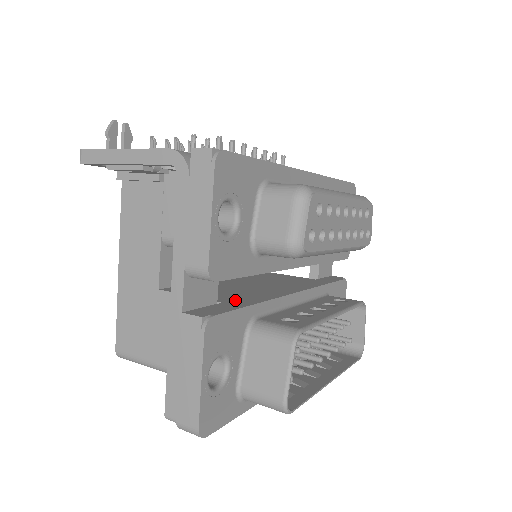
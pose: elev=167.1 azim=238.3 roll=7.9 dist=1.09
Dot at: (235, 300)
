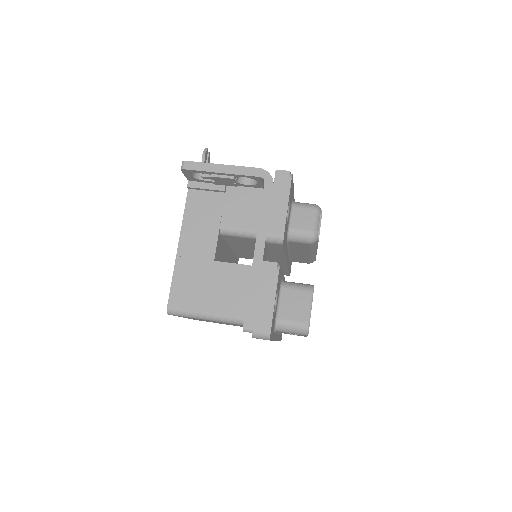
Dot at: occluded
